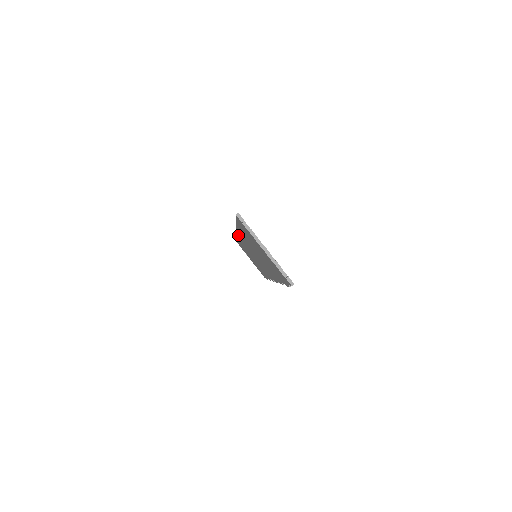
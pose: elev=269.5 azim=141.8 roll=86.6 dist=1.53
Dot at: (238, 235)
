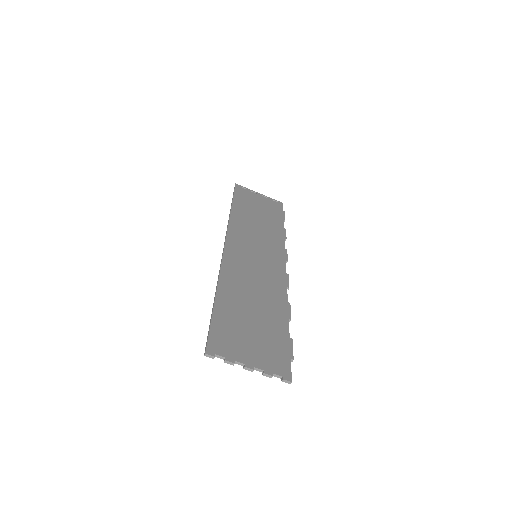
Dot at: (228, 247)
